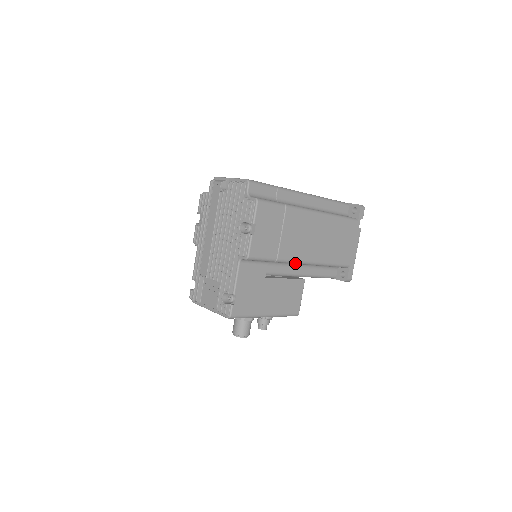
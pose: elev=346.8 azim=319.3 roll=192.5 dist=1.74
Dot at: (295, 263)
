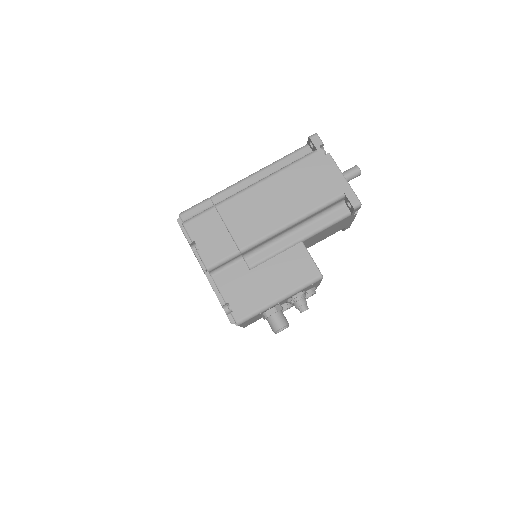
Dot at: (267, 239)
